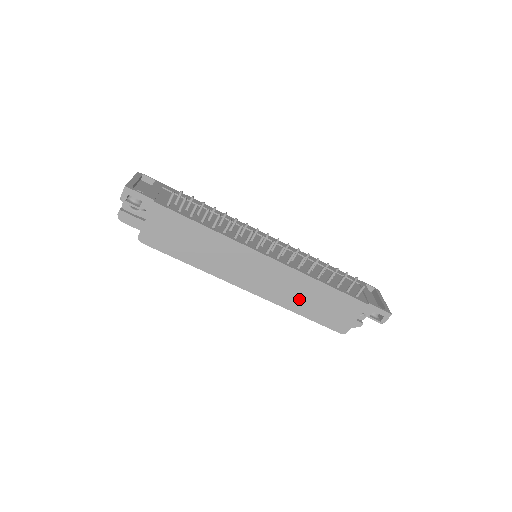
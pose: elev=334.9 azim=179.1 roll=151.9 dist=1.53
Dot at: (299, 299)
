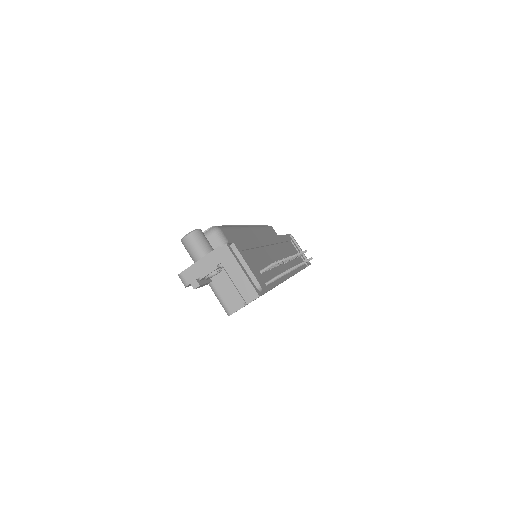
Dot at: occluded
